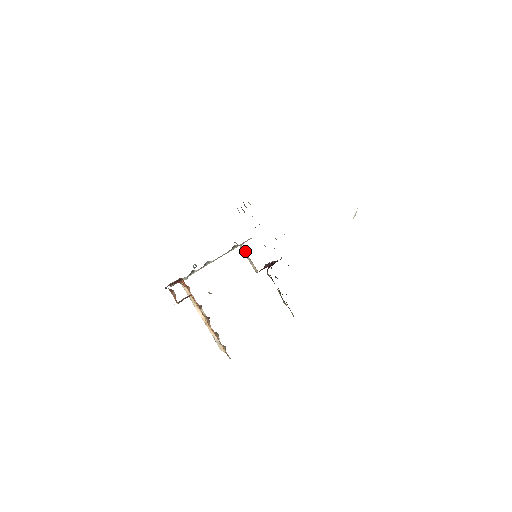
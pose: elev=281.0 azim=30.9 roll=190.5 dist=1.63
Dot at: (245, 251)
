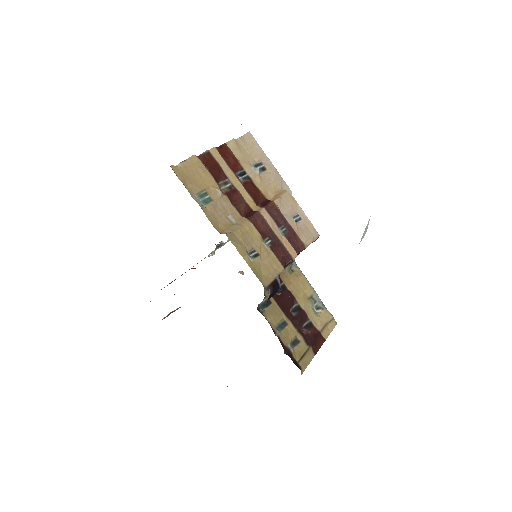
Dot at: occluded
